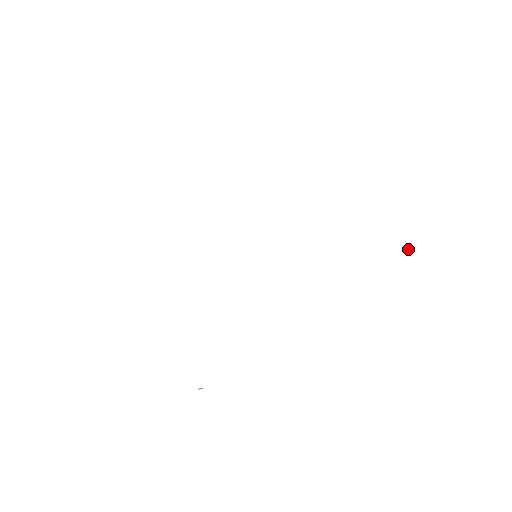
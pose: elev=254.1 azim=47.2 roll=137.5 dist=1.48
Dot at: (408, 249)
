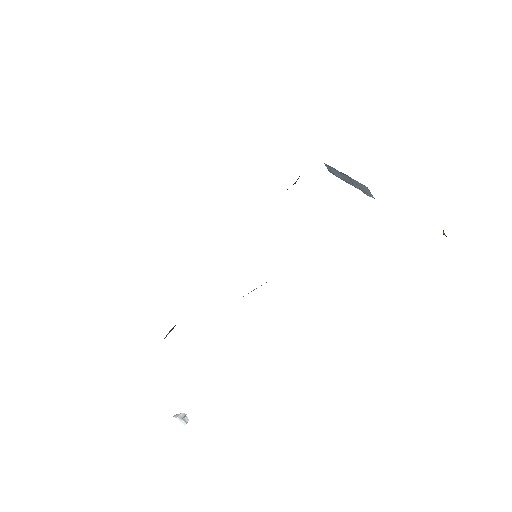
Dot at: (443, 230)
